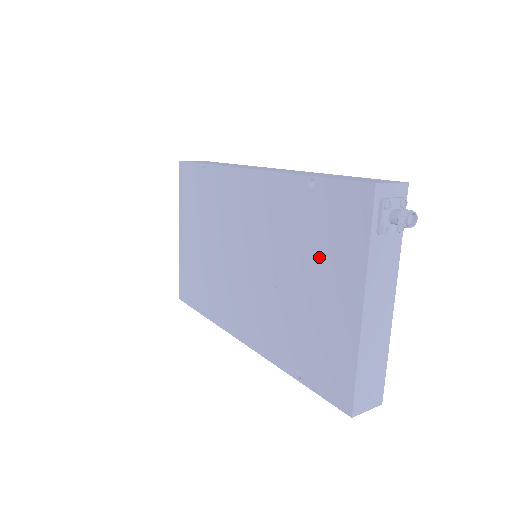
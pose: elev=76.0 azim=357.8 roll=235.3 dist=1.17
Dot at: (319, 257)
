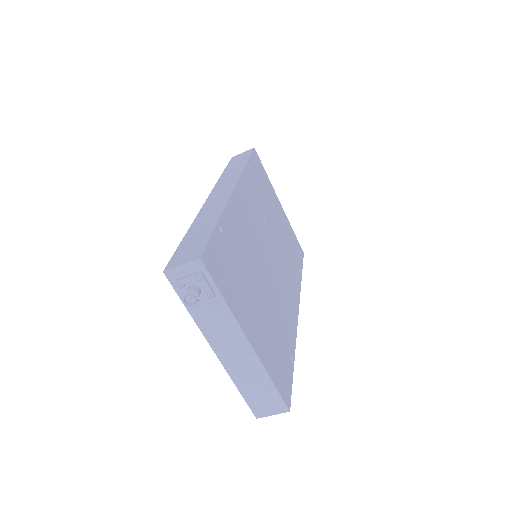
Dot at: occluded
